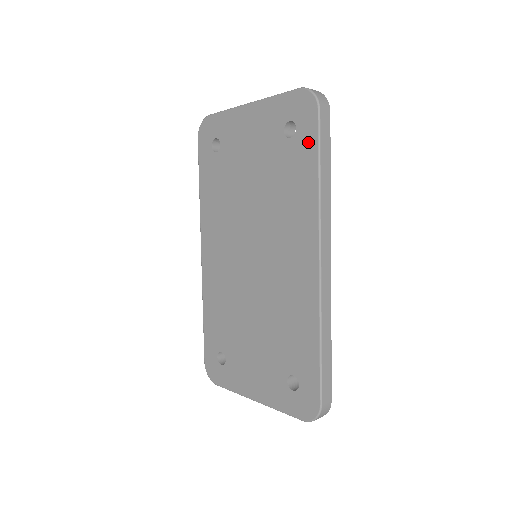
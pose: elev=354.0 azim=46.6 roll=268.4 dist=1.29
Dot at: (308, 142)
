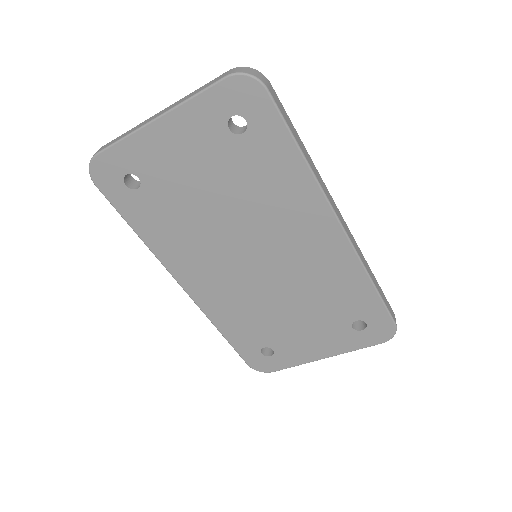
Dot at: (271, 128)
